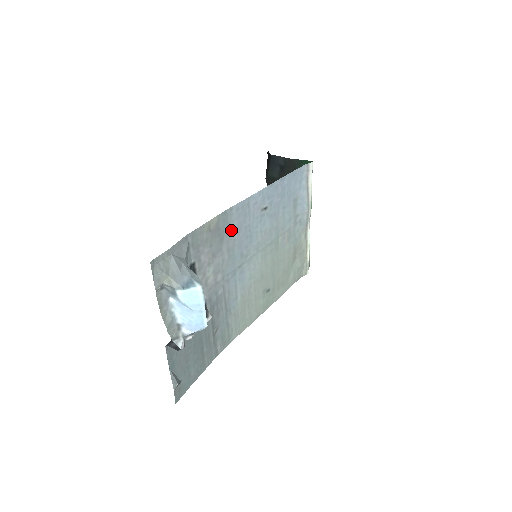
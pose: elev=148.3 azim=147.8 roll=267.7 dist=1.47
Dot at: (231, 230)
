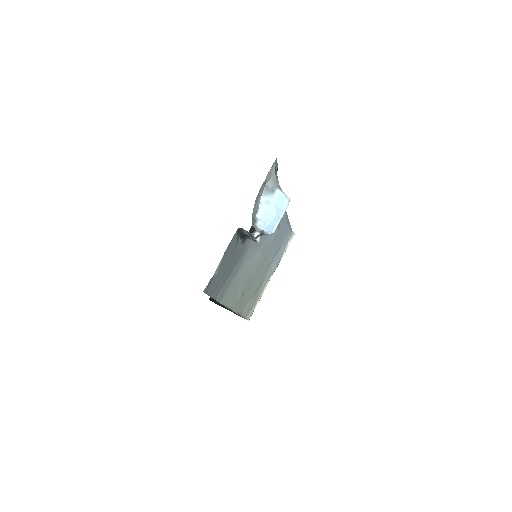
Dot at: occluded
